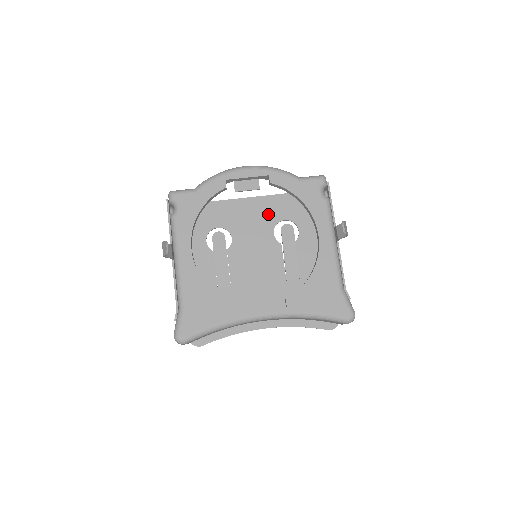
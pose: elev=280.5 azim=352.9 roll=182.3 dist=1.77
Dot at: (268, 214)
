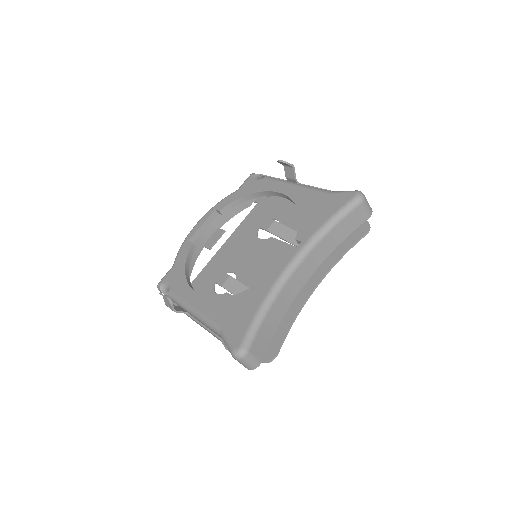
Dot at: (245, 236)
